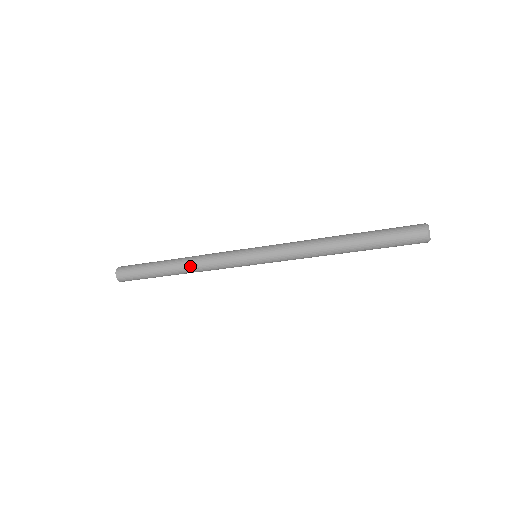
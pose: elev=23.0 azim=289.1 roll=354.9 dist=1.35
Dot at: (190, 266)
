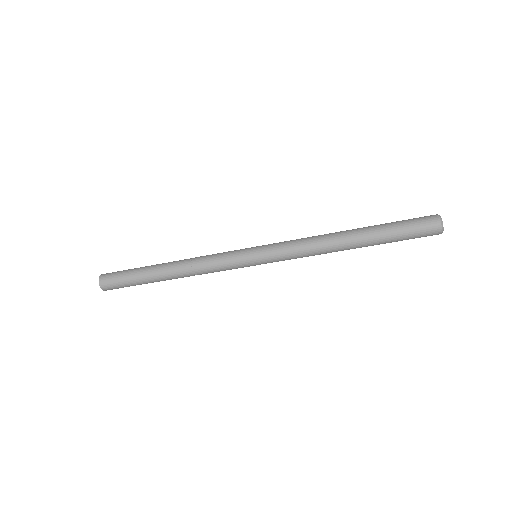
Dot at: (184, 272)
